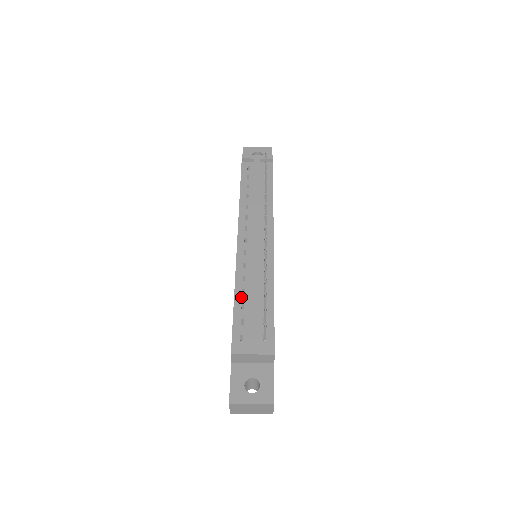
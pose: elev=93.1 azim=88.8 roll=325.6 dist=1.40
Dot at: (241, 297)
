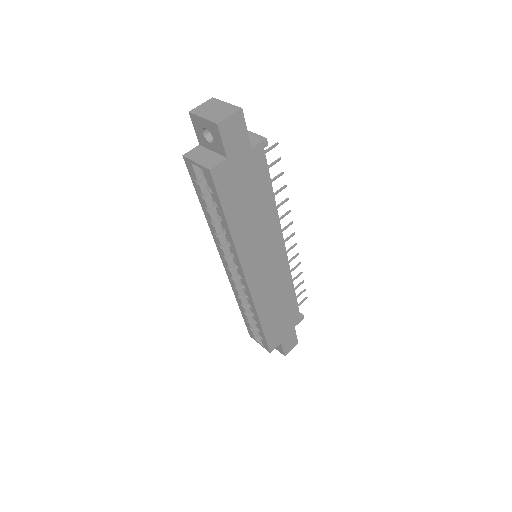
Dot at: occluded
